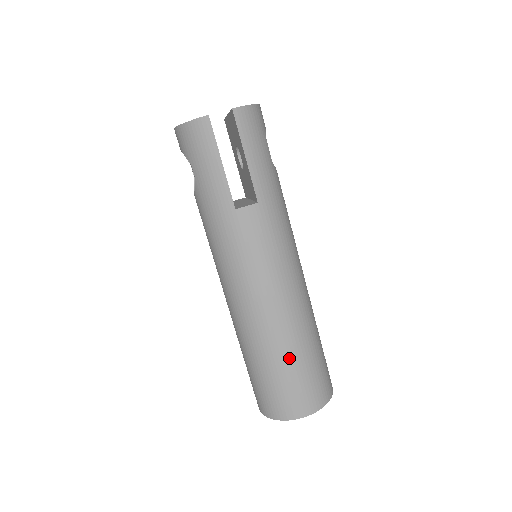
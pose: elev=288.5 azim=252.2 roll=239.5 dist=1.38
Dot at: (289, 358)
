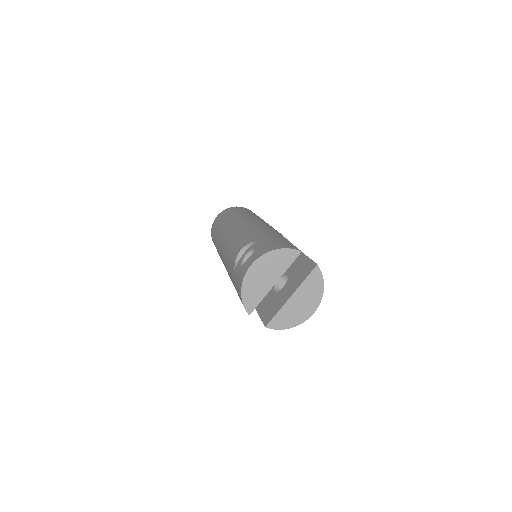
Dot at: occluded
